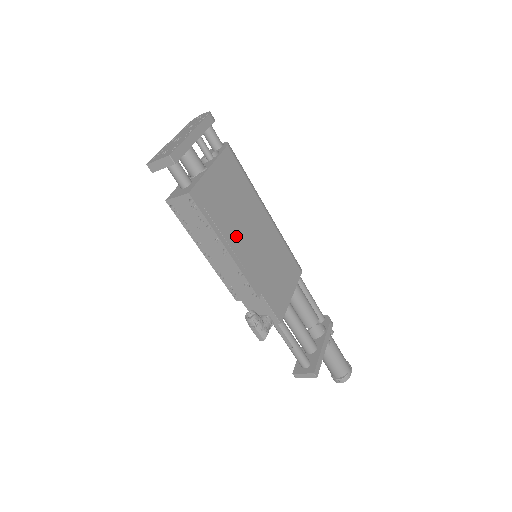
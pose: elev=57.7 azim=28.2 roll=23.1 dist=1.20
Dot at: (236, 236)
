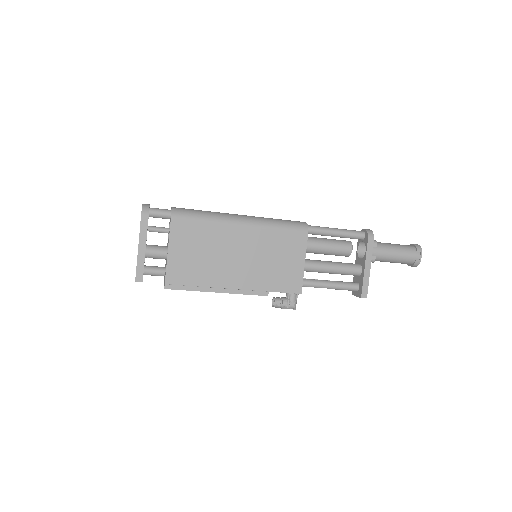
Dot at: (220, 275)
